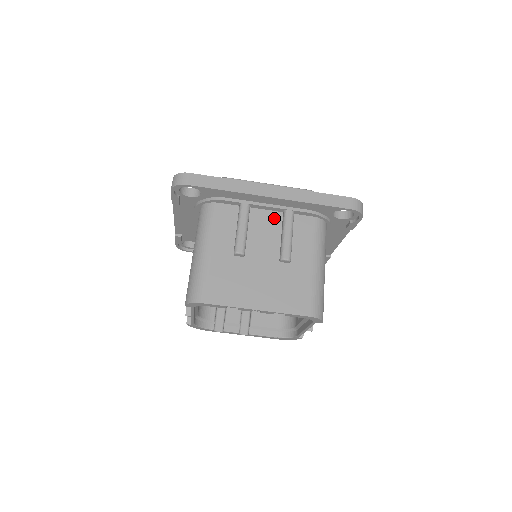
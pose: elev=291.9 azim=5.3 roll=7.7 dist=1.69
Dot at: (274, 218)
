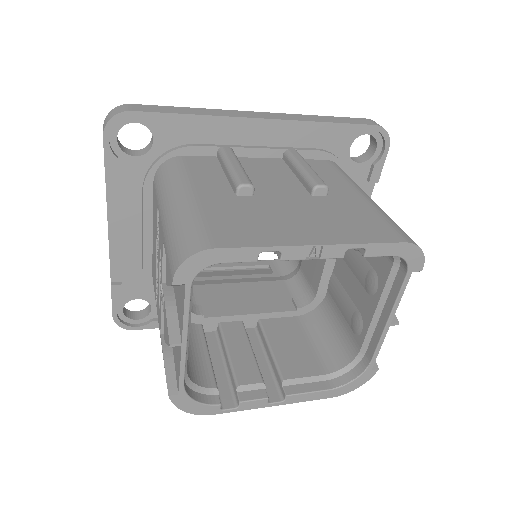
Dot at: (273, 163)
